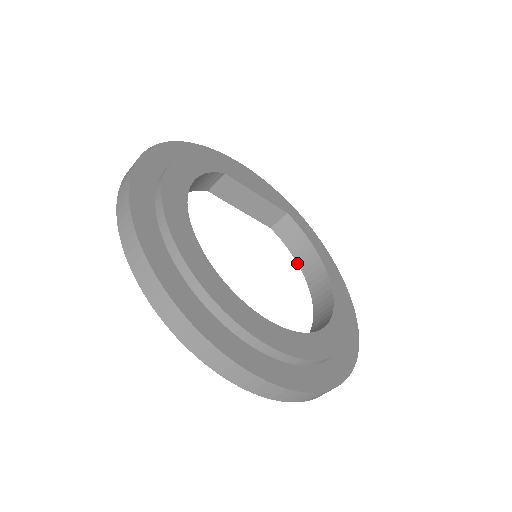
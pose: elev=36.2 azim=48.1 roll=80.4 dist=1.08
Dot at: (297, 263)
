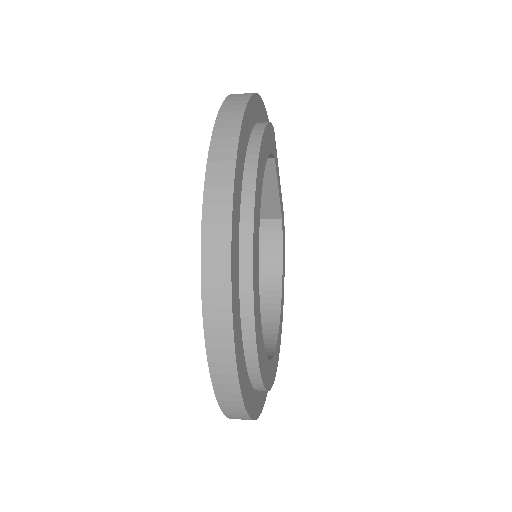
Dot at: occluded
